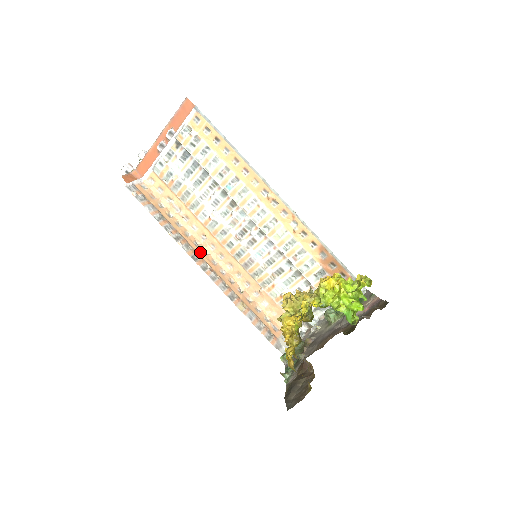
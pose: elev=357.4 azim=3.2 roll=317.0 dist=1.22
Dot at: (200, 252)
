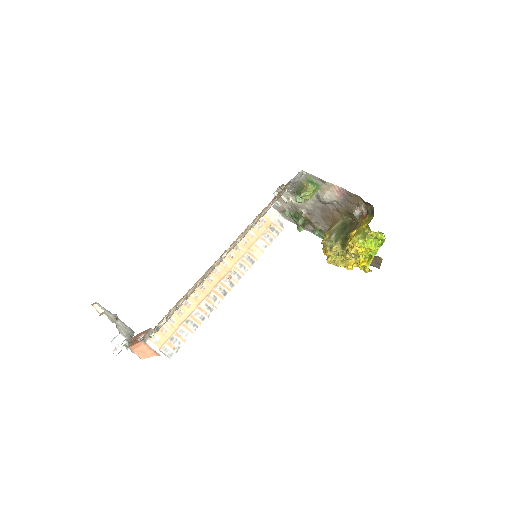
Dot at: (212, 285)
